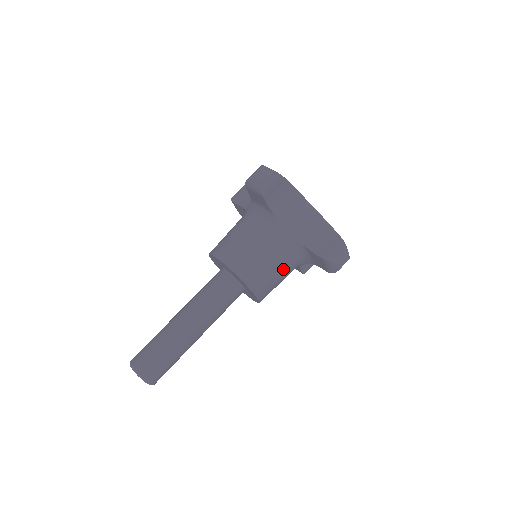
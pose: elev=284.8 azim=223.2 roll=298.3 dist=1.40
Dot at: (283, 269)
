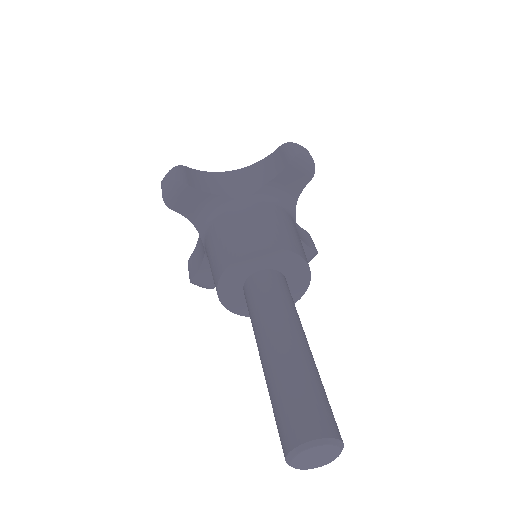
Dot at: (282, 219)
